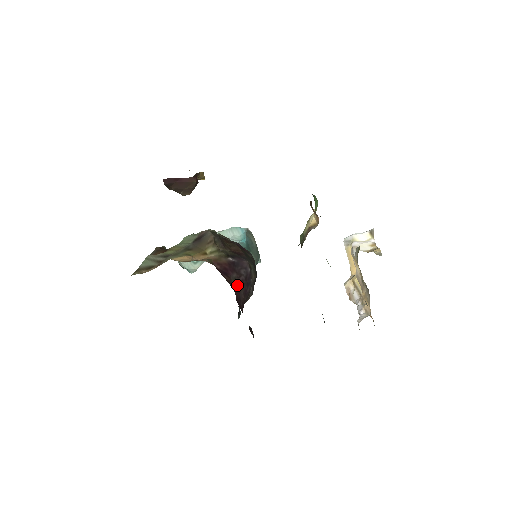
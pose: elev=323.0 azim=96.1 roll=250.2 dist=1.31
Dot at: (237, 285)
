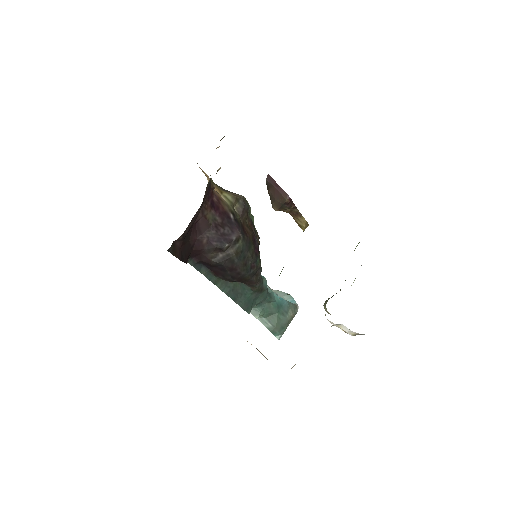
Dot at: (210, 222)
